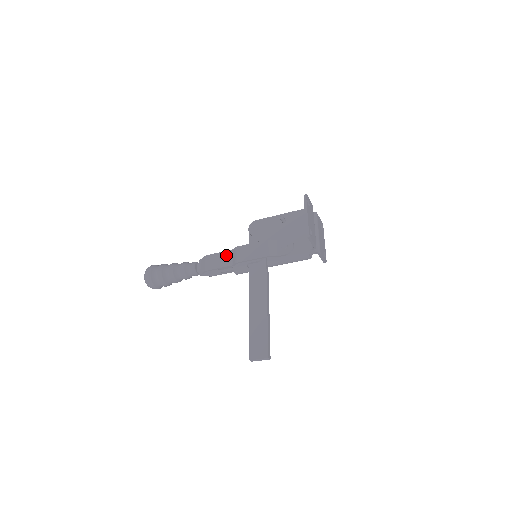
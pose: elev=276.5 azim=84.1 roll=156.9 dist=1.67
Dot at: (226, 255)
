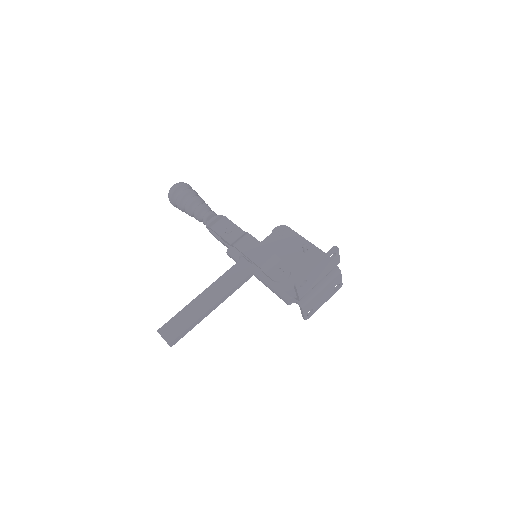
Dot at: (236, 231)
